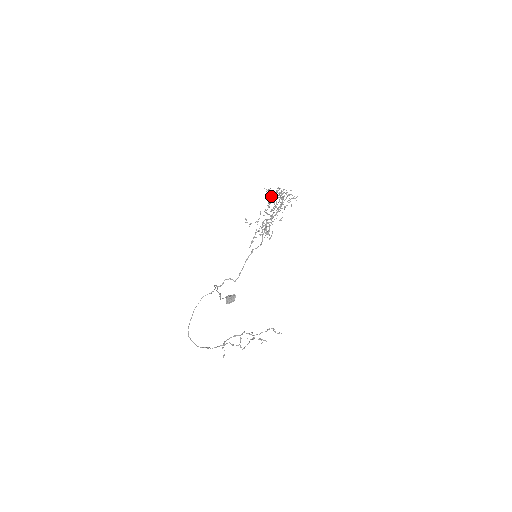
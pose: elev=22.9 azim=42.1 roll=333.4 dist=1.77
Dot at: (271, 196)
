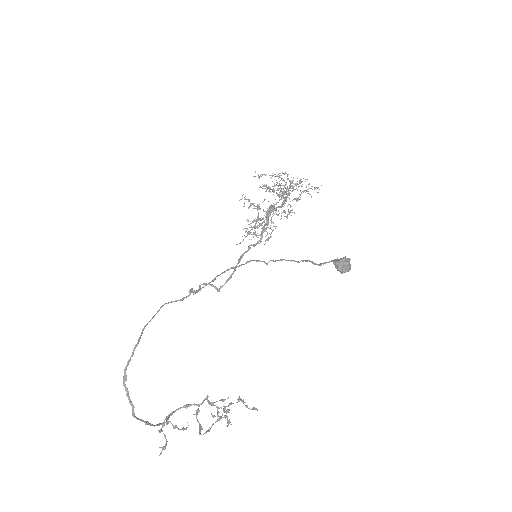
Dot at: occluded
